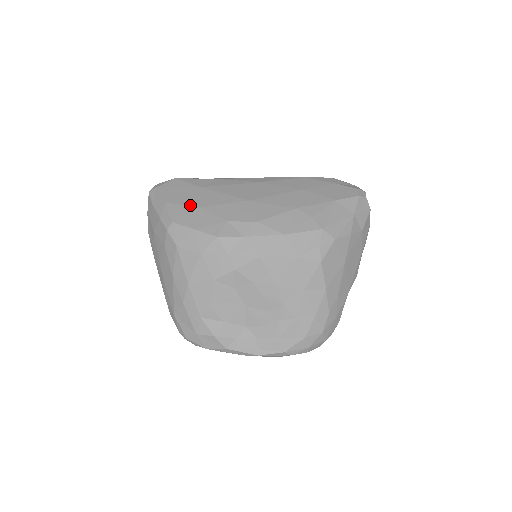
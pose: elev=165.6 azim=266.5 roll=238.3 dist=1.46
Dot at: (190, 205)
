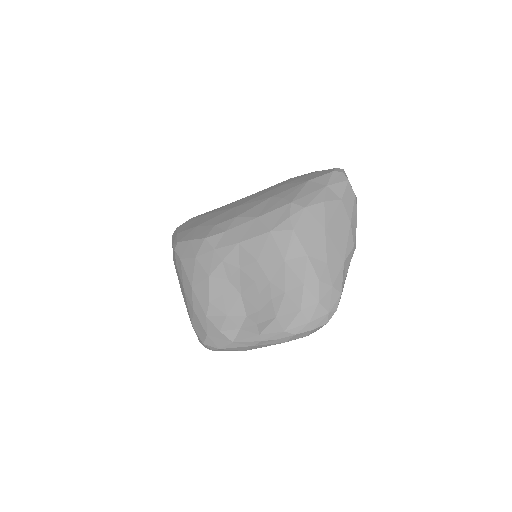
Dot at: (192, 227)
